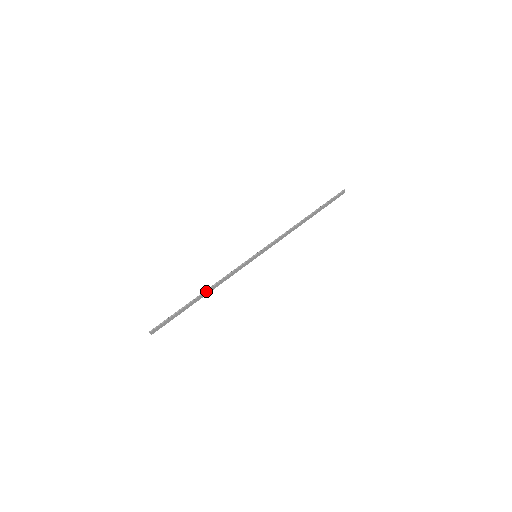
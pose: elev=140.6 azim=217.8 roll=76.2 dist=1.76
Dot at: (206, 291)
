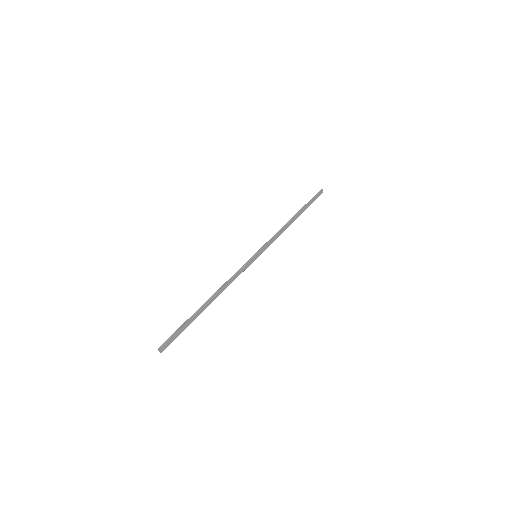
Dot at: (213, 296)
